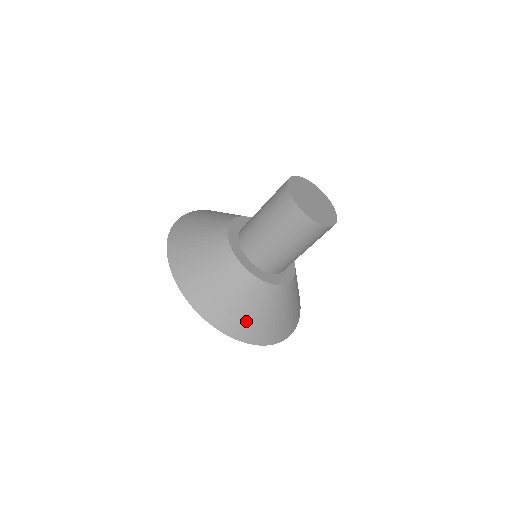
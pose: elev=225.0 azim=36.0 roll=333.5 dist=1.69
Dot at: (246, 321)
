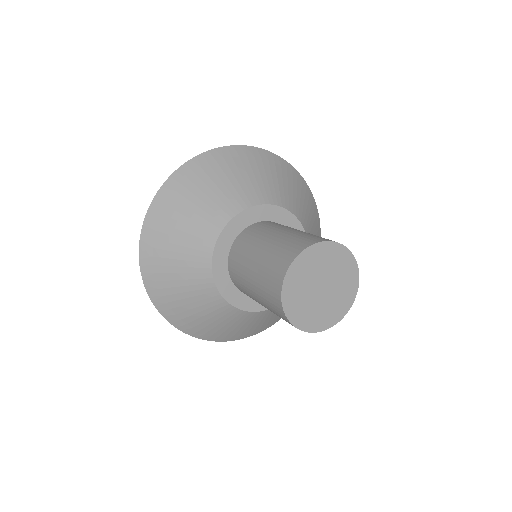
Dot at: (275, 319)
